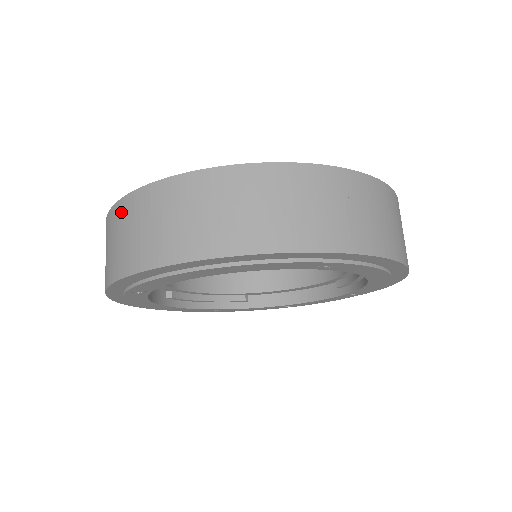
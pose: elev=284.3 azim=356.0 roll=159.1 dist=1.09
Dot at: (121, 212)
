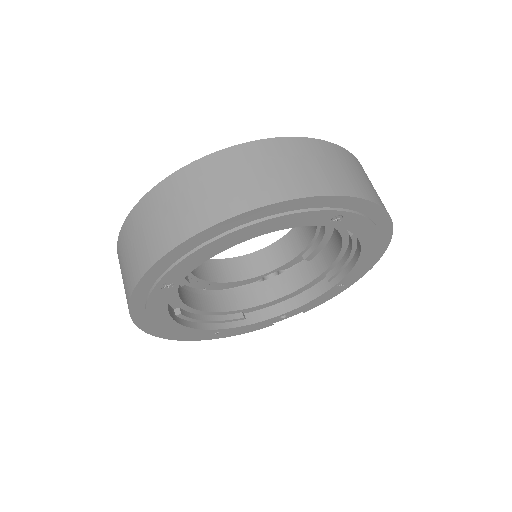
Dot at: (146, 207)
